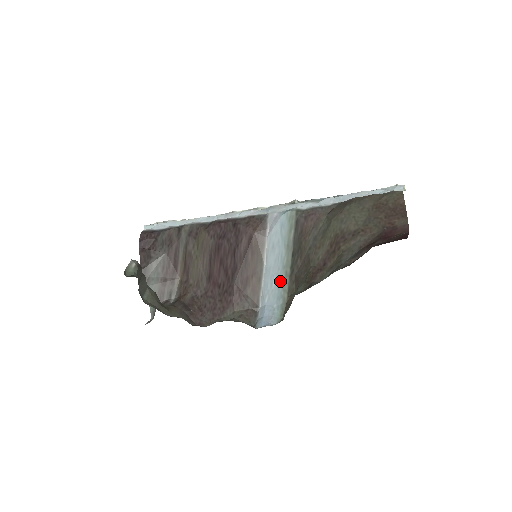
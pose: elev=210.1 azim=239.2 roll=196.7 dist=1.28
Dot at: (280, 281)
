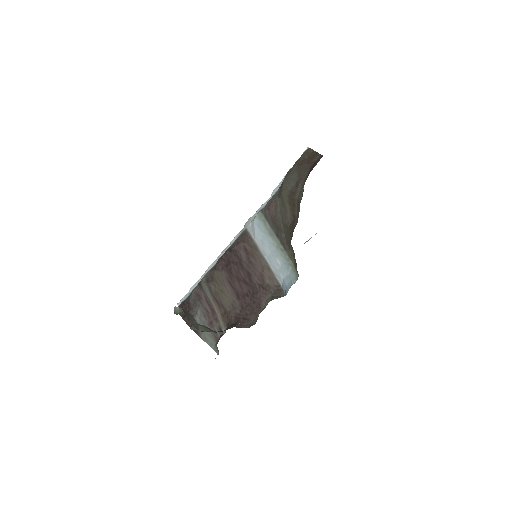
Dot at: (281, 257)
